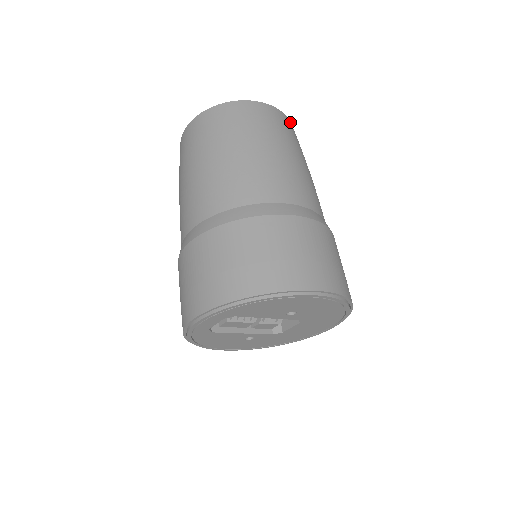
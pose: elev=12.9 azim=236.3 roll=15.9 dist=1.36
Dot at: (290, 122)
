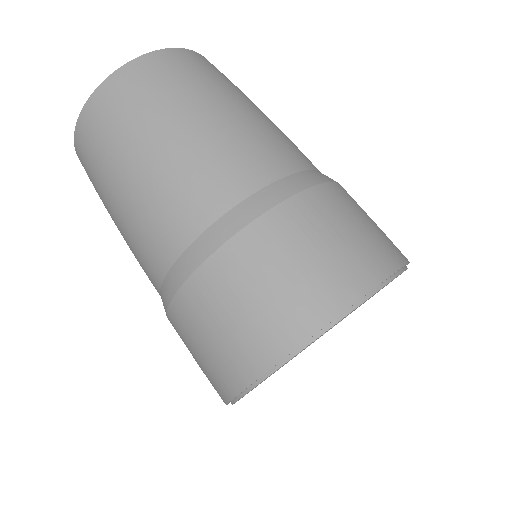
Dot at: occluded
